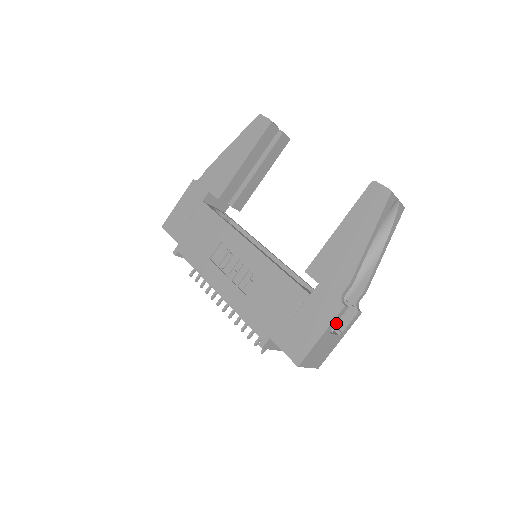
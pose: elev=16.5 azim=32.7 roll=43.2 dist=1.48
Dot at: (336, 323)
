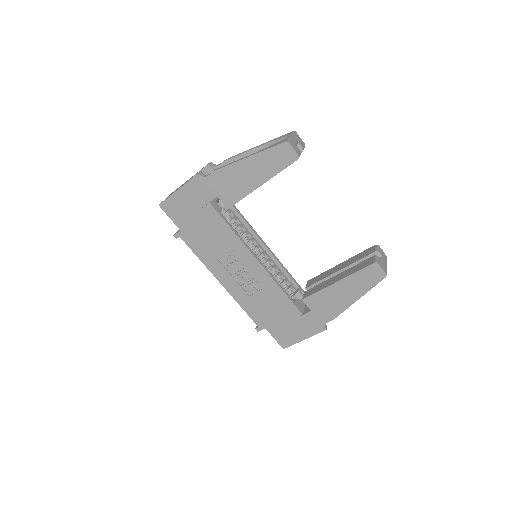
Dot at: occluded
